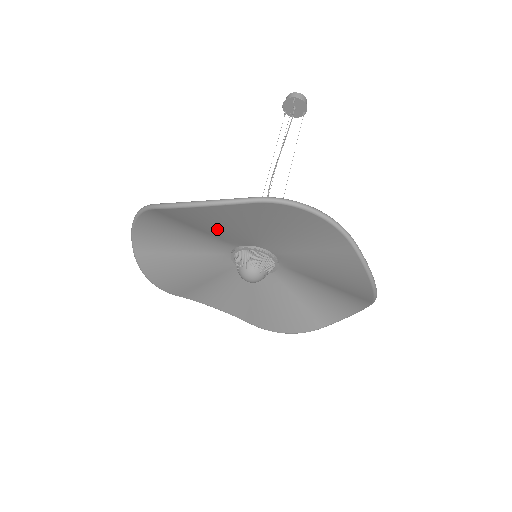
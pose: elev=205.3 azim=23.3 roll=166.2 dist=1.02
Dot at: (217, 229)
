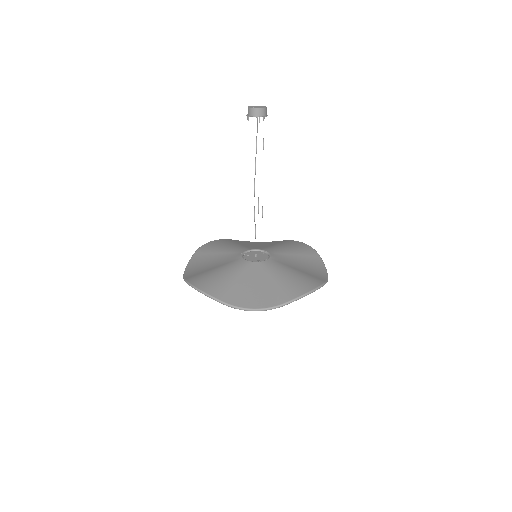
Dot at: (250, 286)
